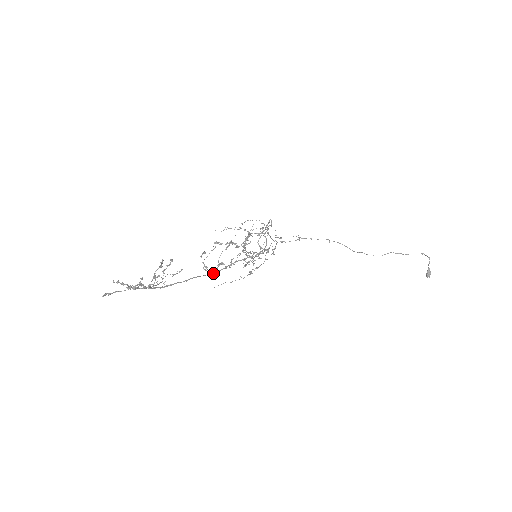
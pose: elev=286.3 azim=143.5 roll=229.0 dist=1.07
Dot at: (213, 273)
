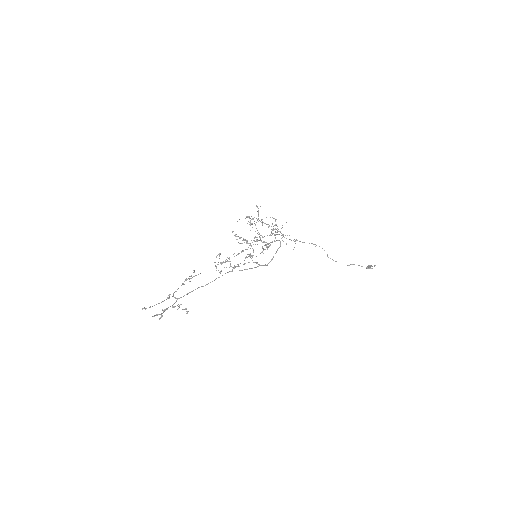
Dot at: (219, 272)
